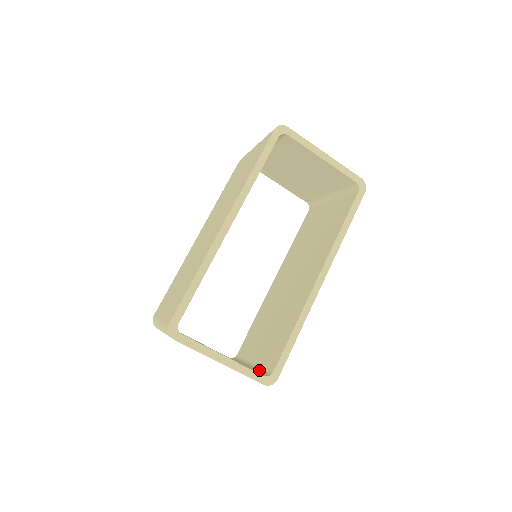
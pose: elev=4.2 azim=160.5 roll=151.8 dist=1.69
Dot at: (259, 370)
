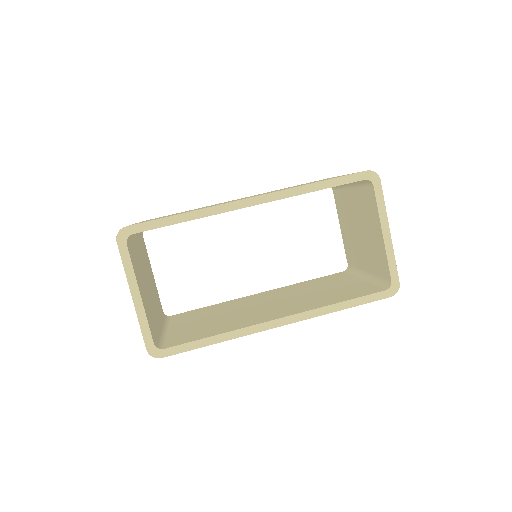
Dot at: (161, 338)
